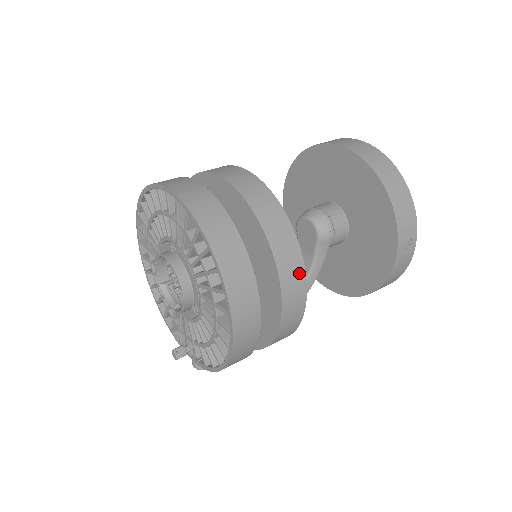
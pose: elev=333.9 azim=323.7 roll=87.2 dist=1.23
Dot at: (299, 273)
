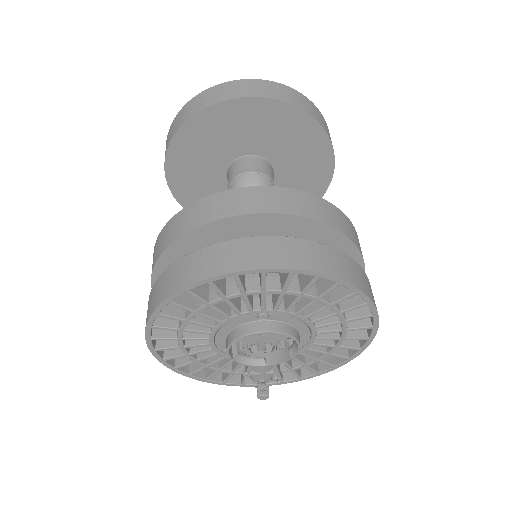
Dot at: occluded
